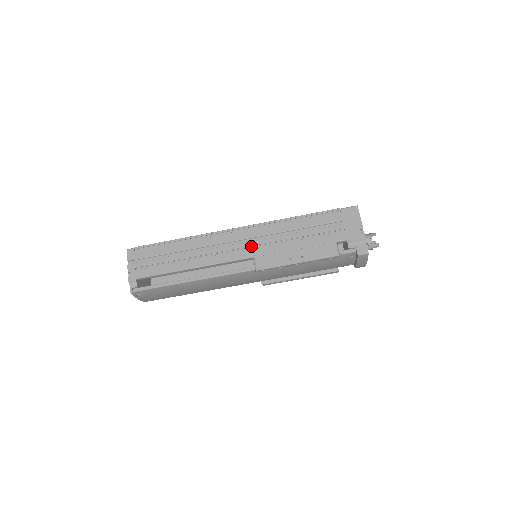
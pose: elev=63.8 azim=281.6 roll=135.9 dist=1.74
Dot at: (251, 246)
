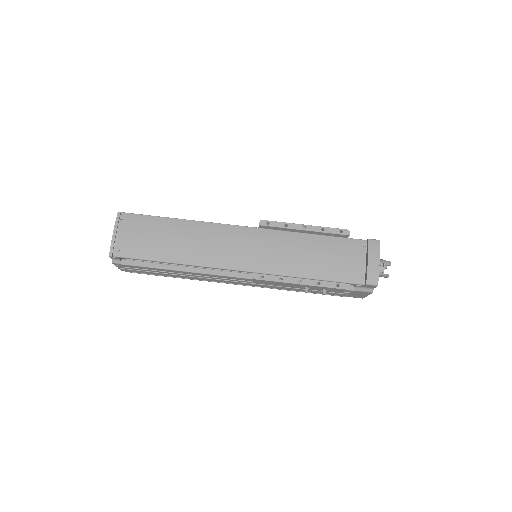
Dot at: occluded
